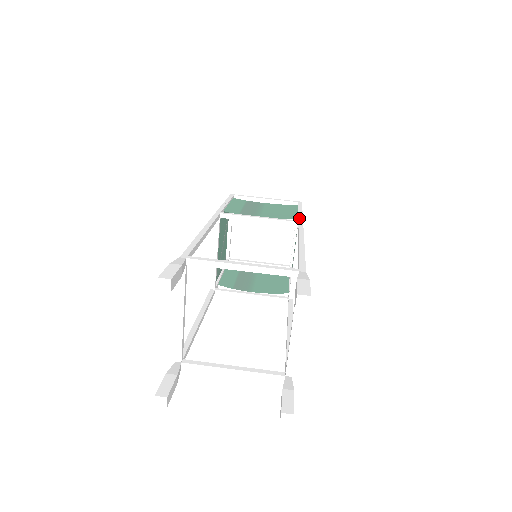
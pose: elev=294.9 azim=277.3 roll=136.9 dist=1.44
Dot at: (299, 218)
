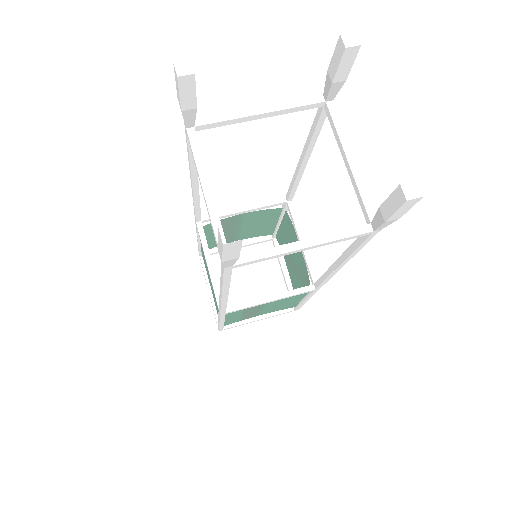
Dot at: occluded
